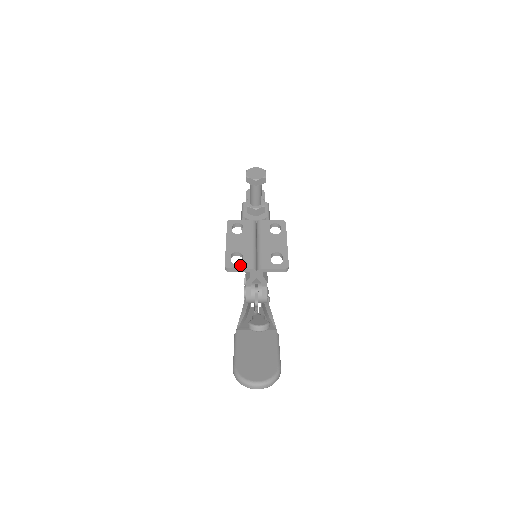
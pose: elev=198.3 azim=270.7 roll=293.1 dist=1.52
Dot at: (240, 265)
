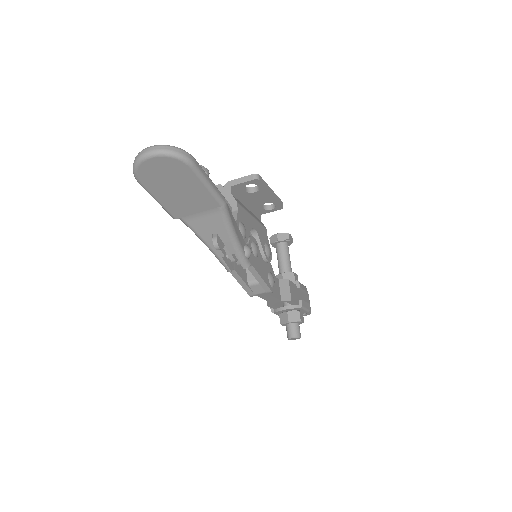
Dot at: occluded
